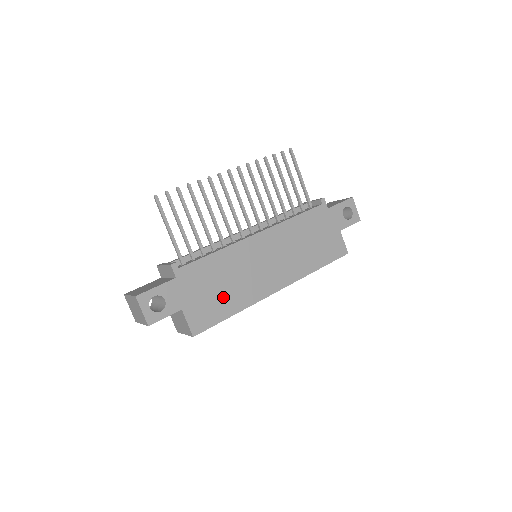
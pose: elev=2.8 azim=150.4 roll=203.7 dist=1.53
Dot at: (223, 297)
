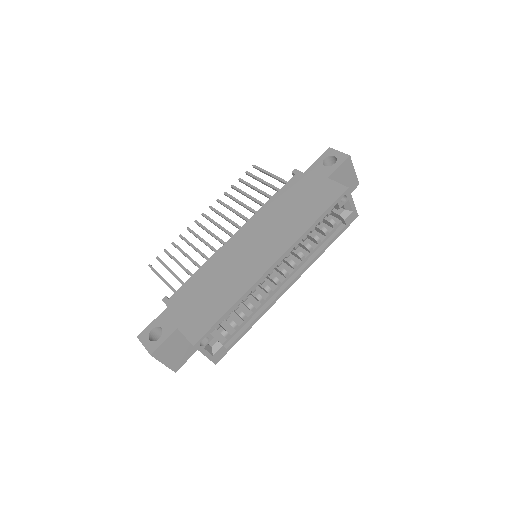
Dot at: (215, 299)
